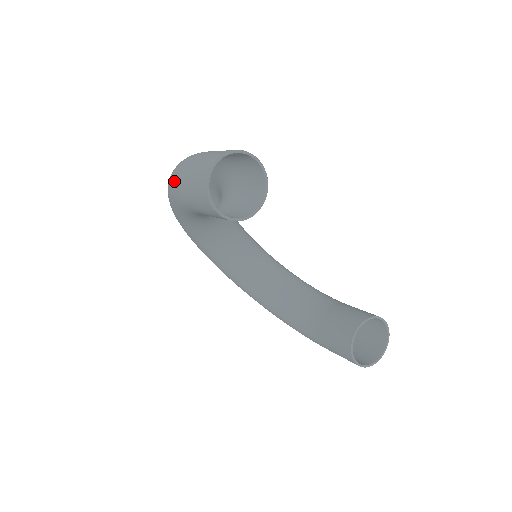
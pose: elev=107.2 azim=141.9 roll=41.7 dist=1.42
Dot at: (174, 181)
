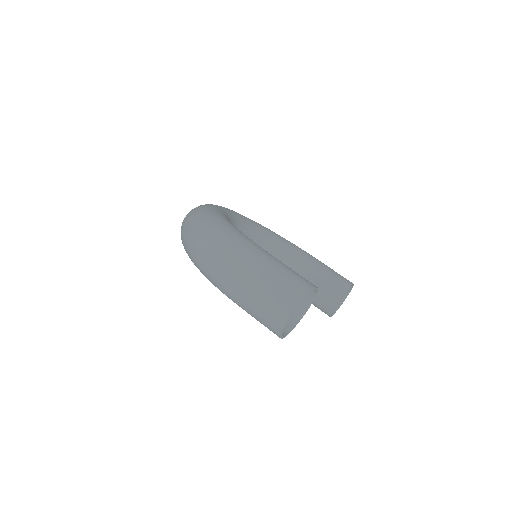
Dot at: (222, 286)
